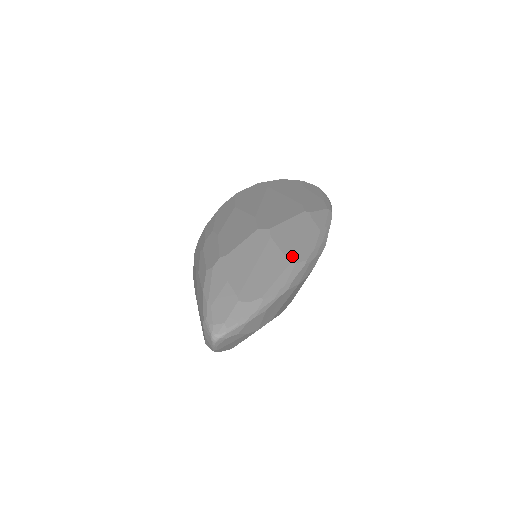
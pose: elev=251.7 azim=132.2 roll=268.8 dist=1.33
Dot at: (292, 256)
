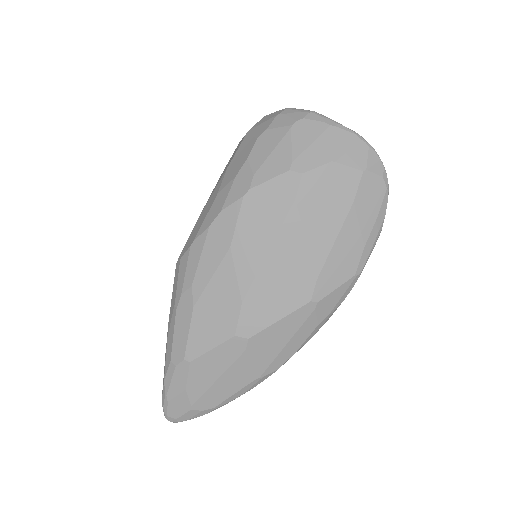
Dot at: (262, 371)
